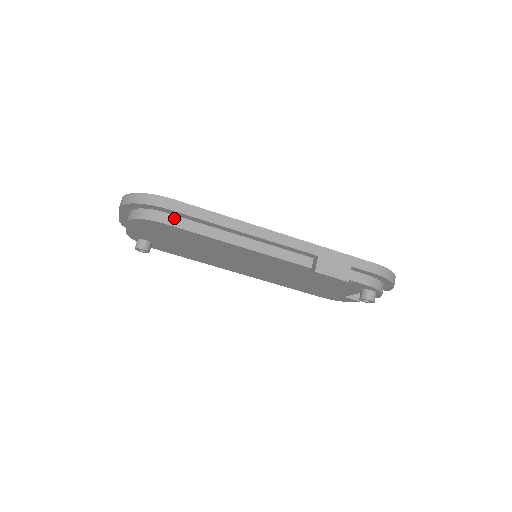
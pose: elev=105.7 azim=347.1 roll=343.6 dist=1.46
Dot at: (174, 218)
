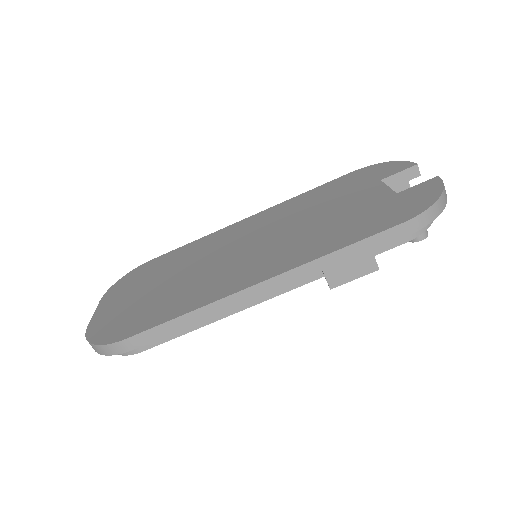
Dot at: occluded
